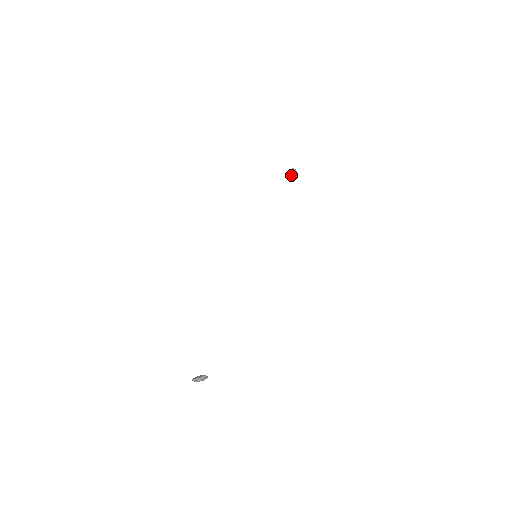
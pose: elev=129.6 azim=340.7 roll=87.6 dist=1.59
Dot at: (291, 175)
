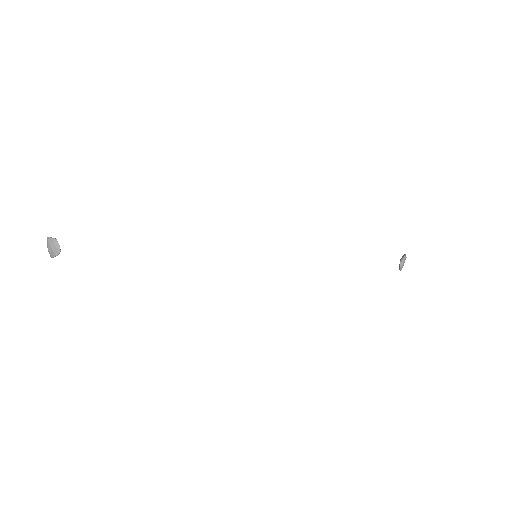
Dot at: occluded
